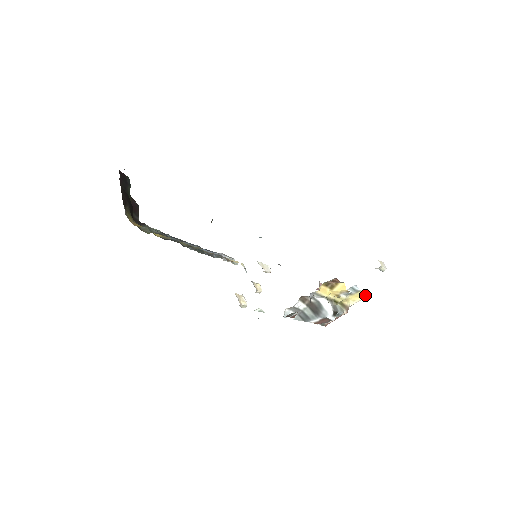
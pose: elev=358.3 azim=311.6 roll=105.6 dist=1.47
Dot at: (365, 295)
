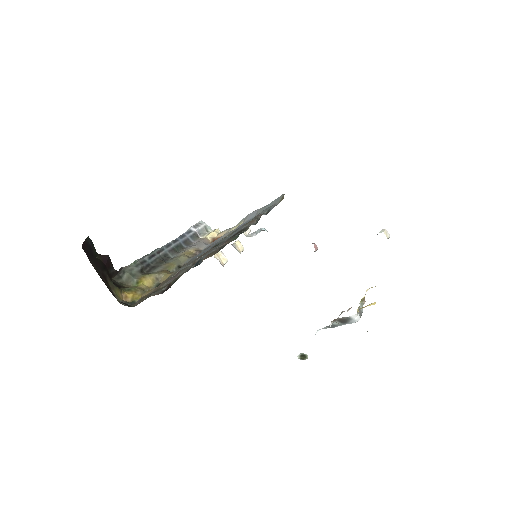
Dot at: occluded
